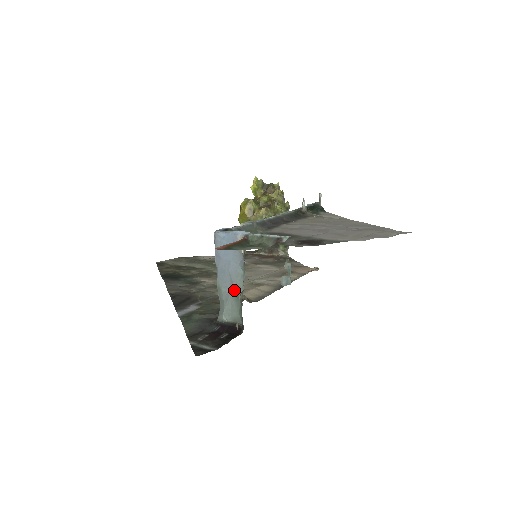
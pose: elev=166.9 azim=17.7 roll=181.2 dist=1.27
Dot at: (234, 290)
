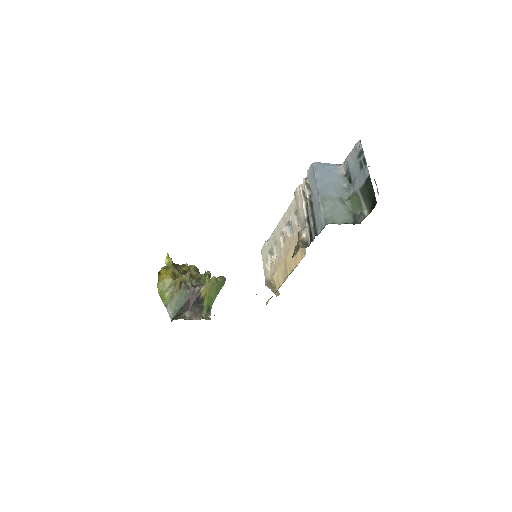
Dot at: (340, 199)
